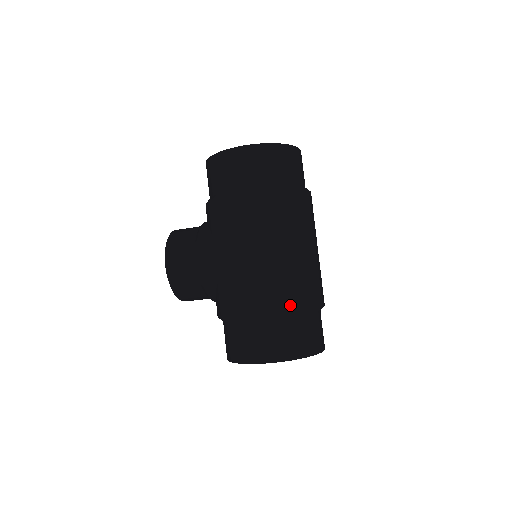
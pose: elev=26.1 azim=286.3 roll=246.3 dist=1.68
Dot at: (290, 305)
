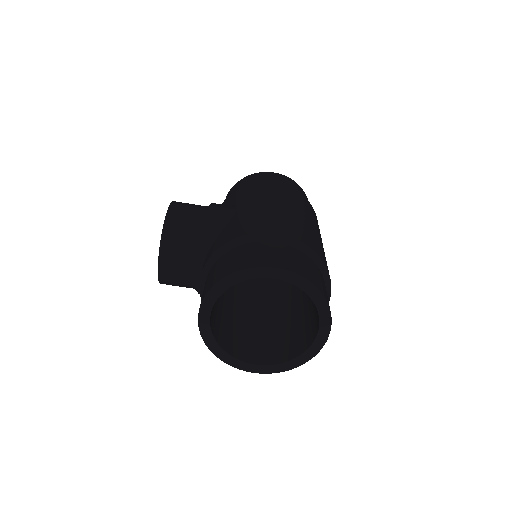
Dot at: (311, 245)
